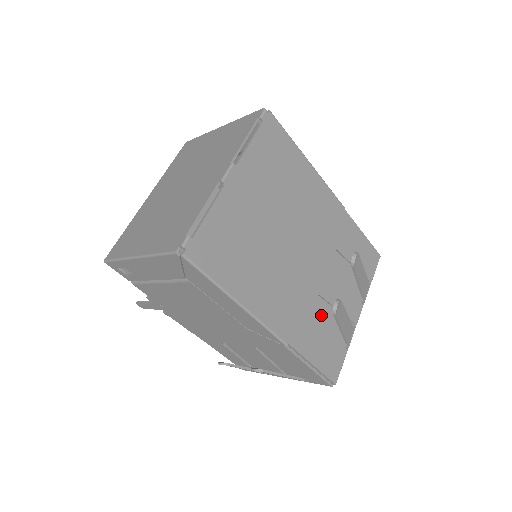
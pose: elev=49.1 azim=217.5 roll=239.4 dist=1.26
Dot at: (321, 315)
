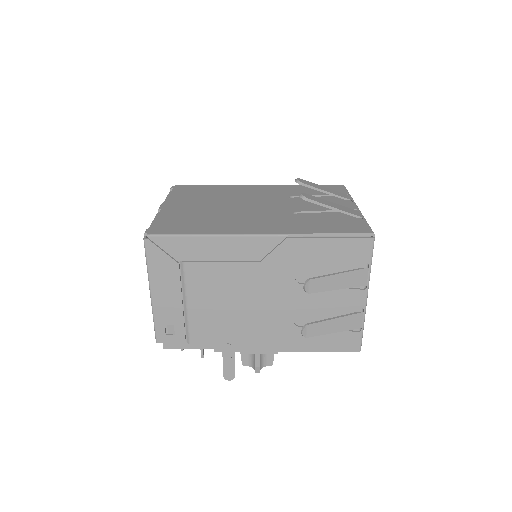
Dot at: occluded
